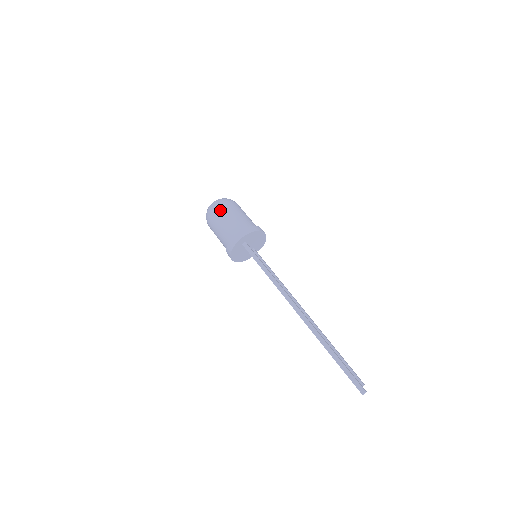
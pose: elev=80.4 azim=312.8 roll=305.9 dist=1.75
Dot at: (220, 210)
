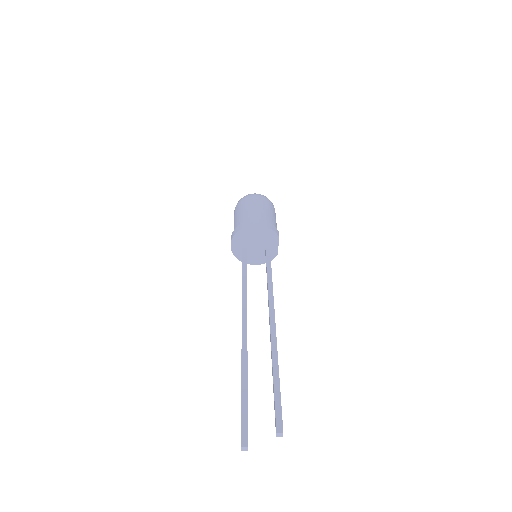
Dot at: (234, 214)
